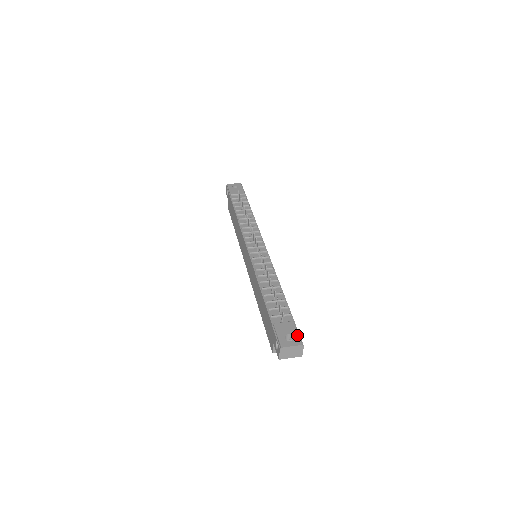
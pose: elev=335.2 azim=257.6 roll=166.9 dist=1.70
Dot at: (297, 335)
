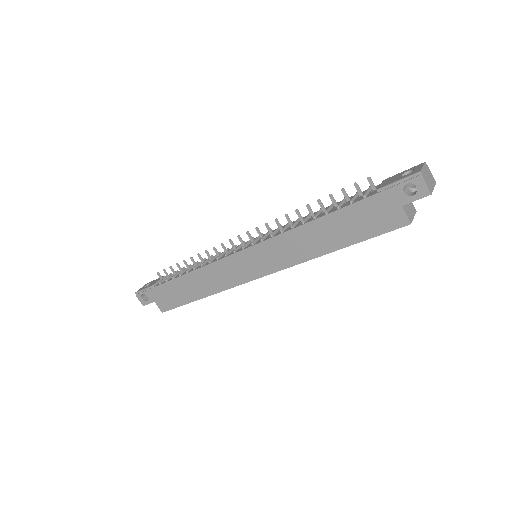
Dot at: (407, 170)
